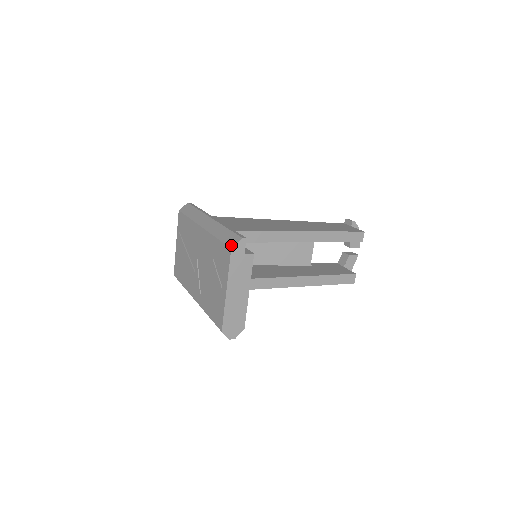
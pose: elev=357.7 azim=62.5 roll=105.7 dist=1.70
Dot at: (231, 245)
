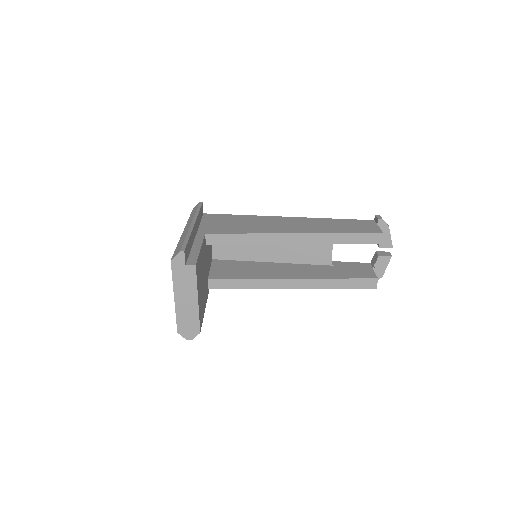
Dot at: (173, 257)
